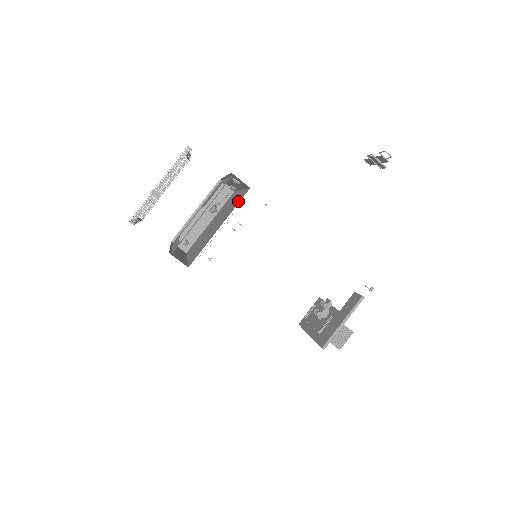
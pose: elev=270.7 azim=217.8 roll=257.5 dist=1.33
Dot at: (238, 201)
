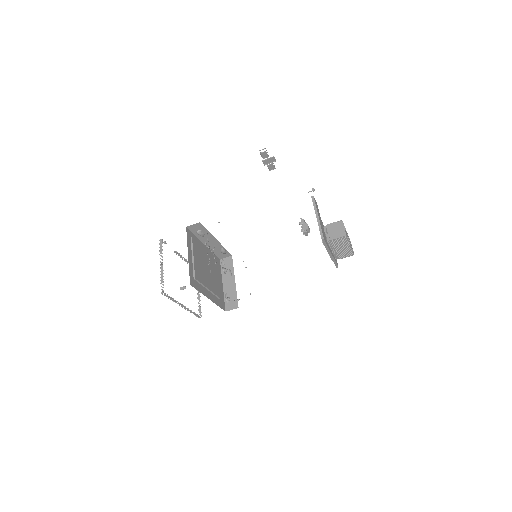
Dot at: occluded
